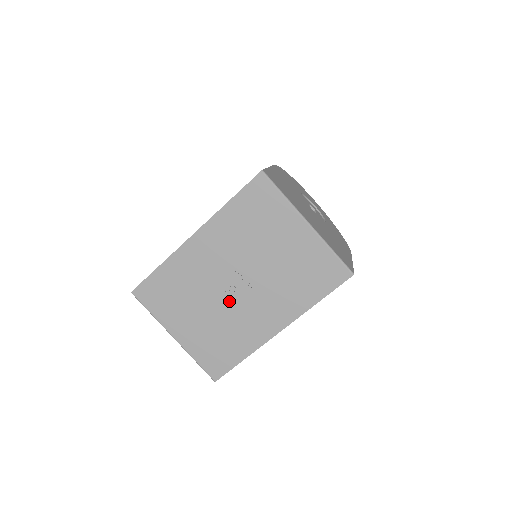
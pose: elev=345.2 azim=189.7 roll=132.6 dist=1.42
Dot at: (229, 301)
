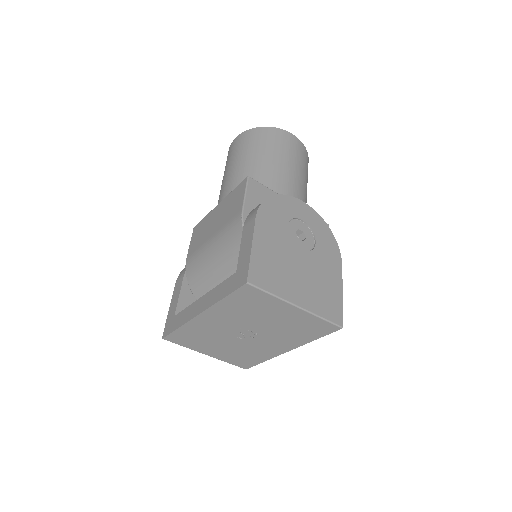
Dot at: (243, 341)
